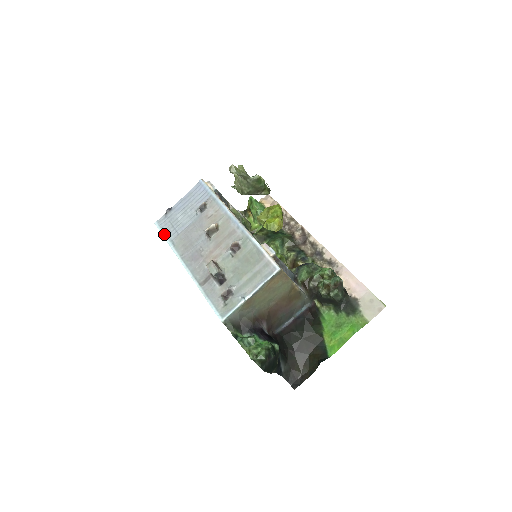
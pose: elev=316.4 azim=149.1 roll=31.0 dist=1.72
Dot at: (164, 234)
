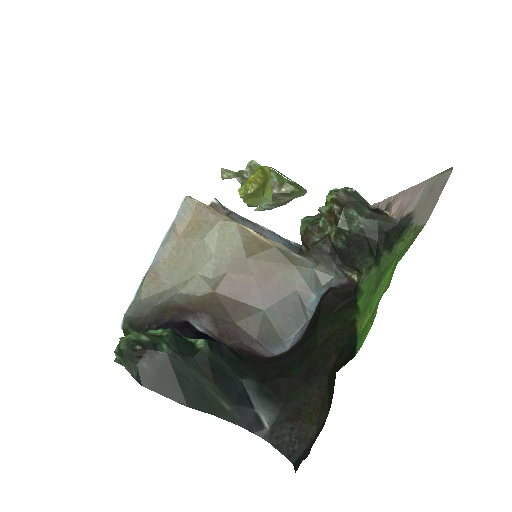
Dot at: occluded
